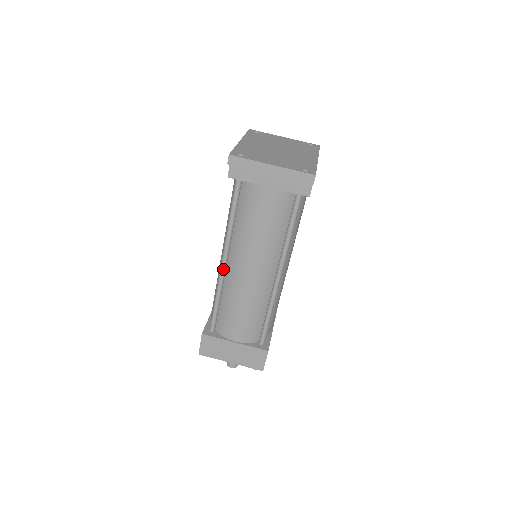
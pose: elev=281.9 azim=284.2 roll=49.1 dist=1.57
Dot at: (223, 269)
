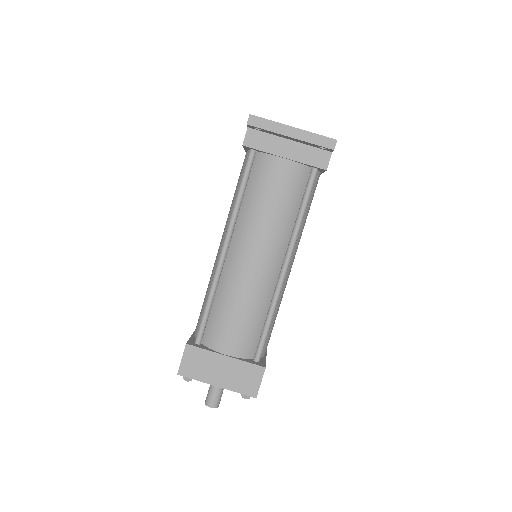
Dot at: (222, 258)
